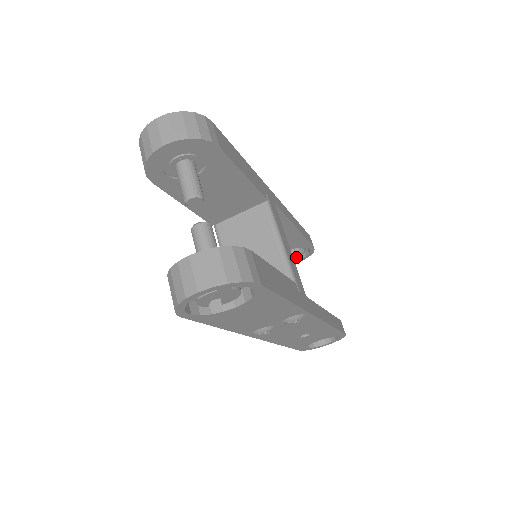
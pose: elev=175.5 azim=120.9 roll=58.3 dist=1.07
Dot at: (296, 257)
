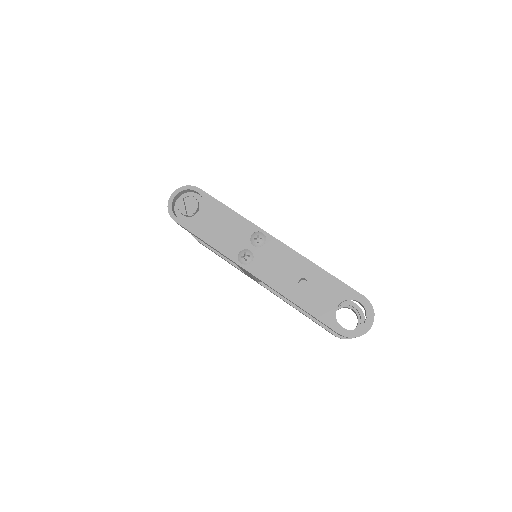
Dot at: occluded
